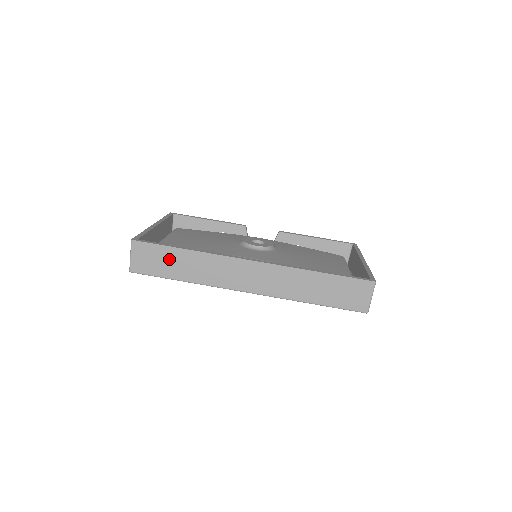
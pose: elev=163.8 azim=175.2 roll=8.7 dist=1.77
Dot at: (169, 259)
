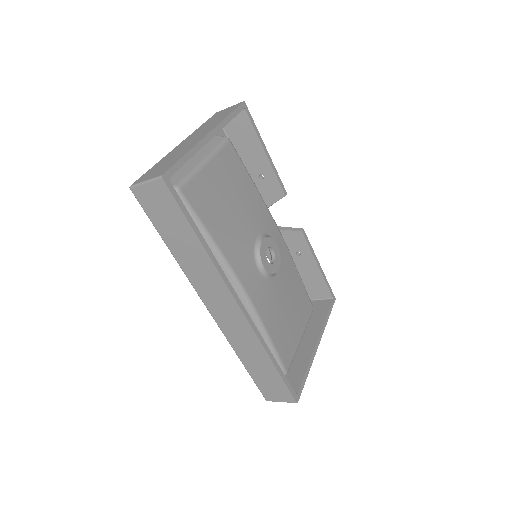
Dot at: (177, 227)
